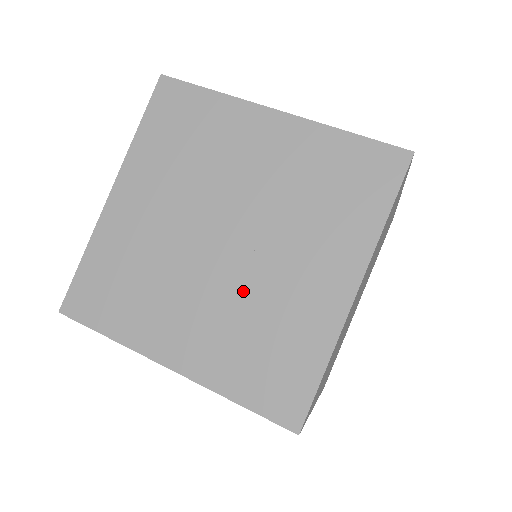
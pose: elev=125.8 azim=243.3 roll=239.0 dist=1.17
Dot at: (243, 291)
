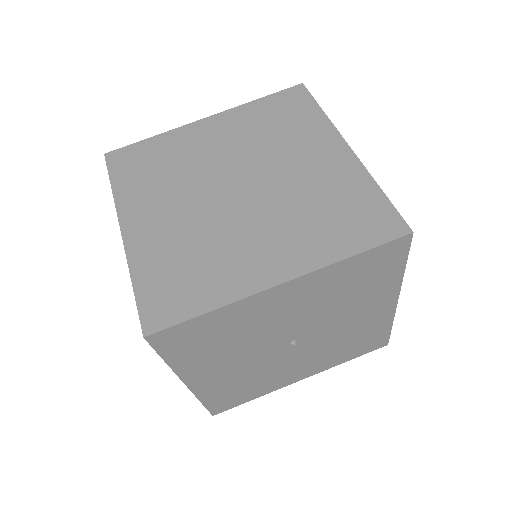
Dot at: (282, 199)
